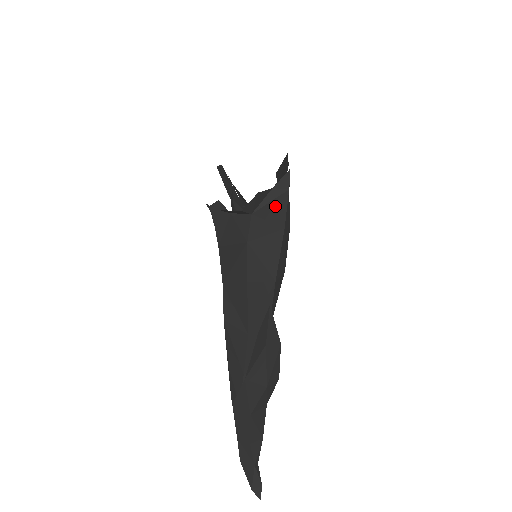
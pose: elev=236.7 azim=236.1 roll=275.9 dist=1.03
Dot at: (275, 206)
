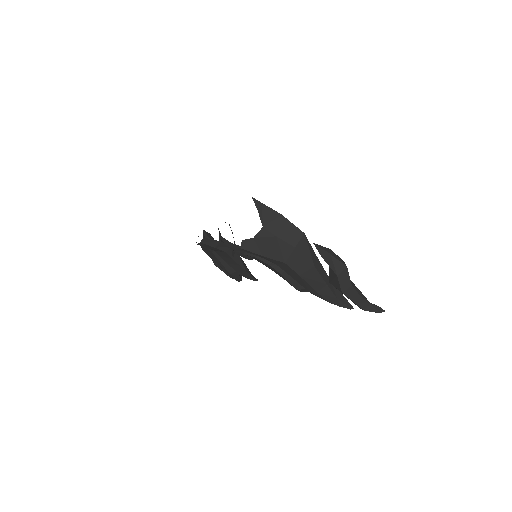
Dot at: (267, 214)
